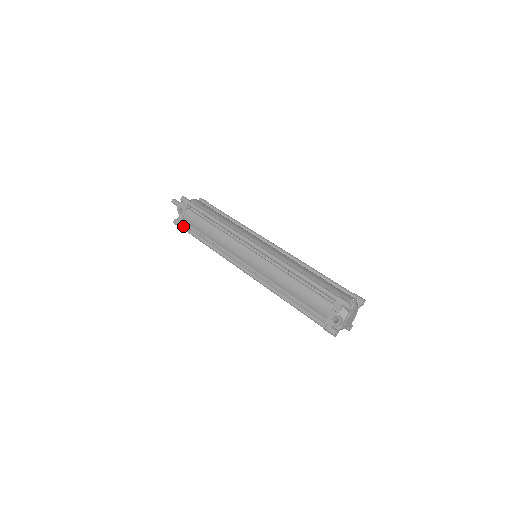
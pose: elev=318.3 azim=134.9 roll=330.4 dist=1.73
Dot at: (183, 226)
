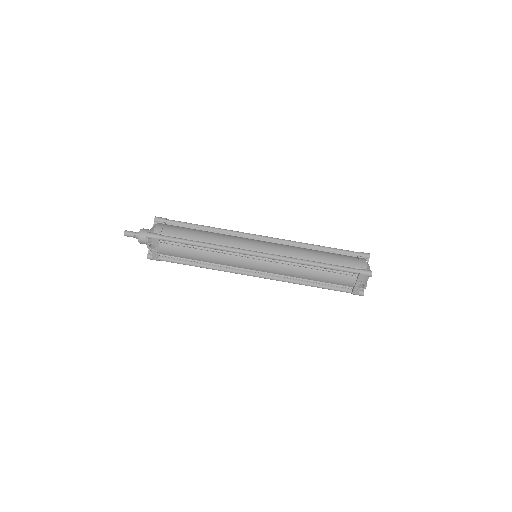
Dot at: (162, 259)
